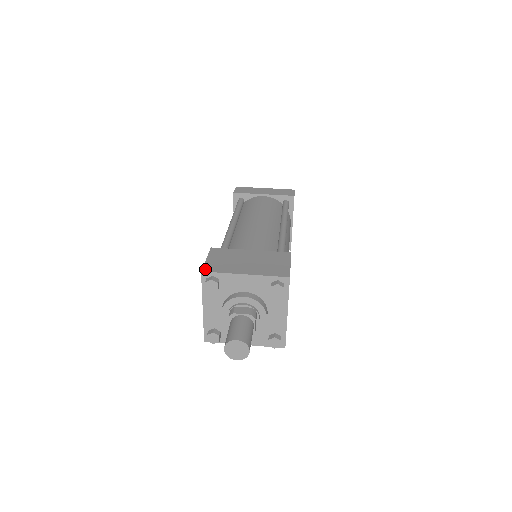
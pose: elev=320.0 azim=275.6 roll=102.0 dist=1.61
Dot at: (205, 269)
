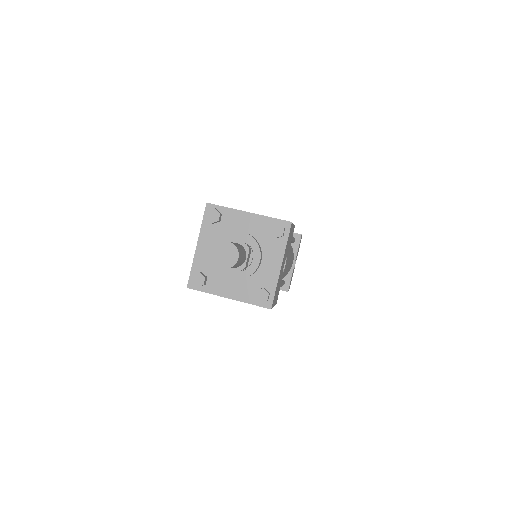
Dot at: occluded
